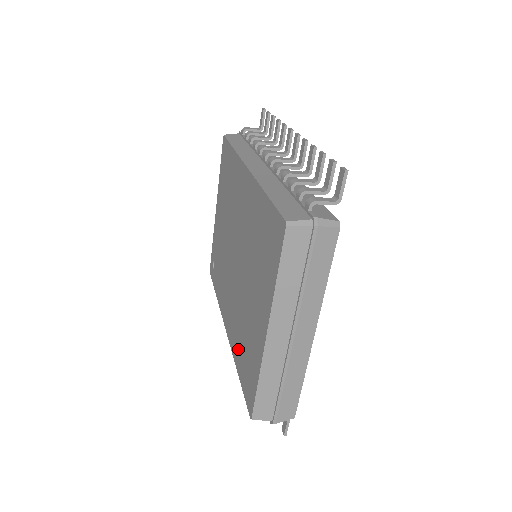
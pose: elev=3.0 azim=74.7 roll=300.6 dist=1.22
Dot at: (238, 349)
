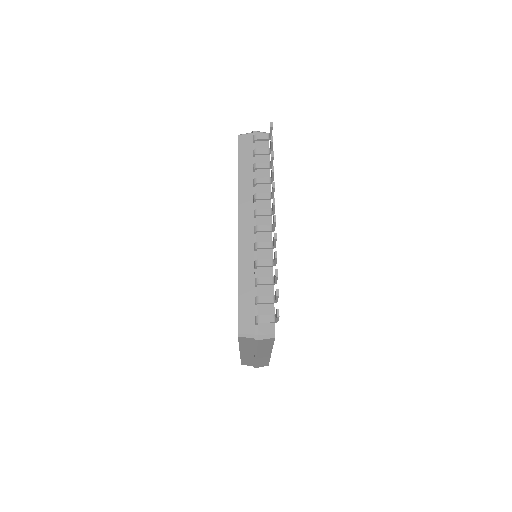
Dot at: occluded
